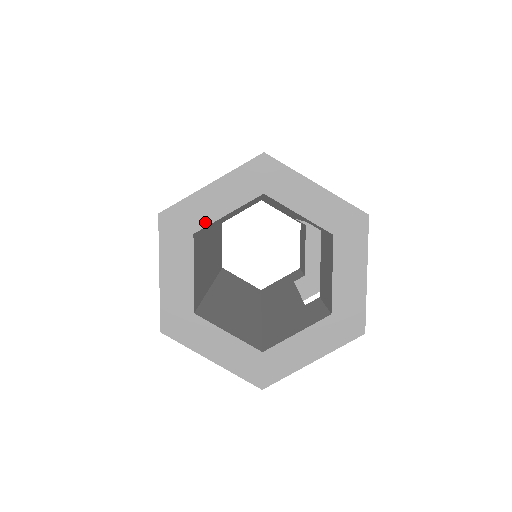
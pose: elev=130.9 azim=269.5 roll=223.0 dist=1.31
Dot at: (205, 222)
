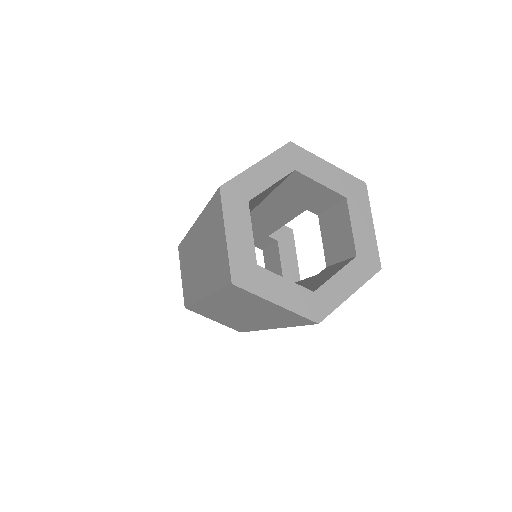
Dot at: (256, 192)
